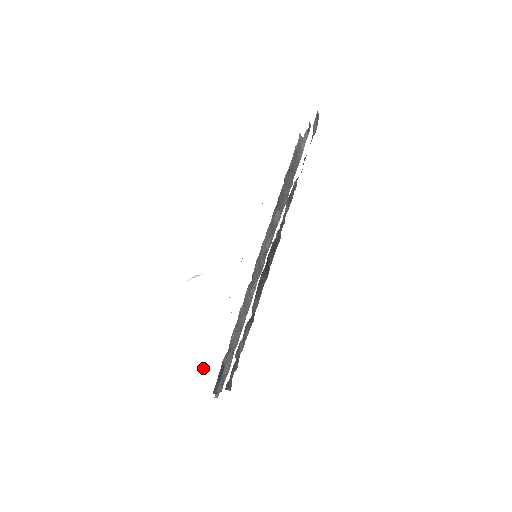
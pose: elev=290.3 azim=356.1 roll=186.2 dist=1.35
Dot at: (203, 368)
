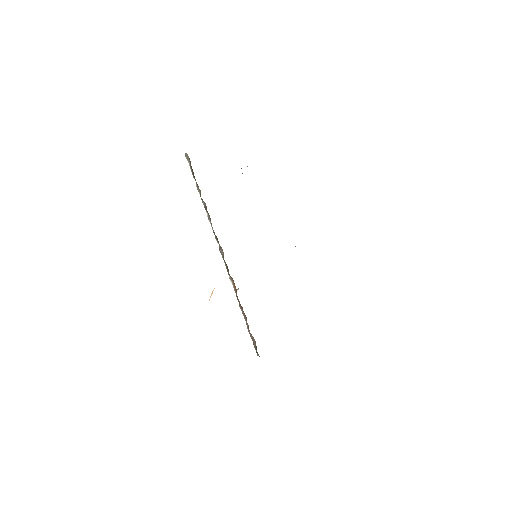
Dot at: (250, 336)
